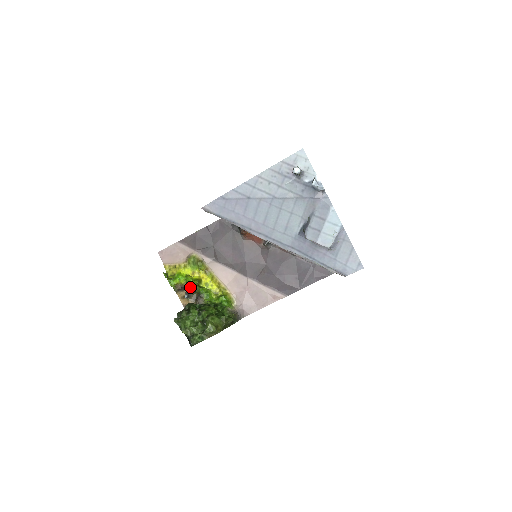
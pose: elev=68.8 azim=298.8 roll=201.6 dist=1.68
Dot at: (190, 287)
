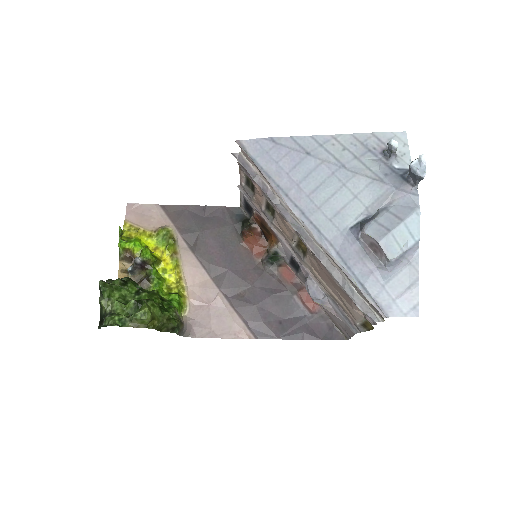
Dot at: (143, 260)
